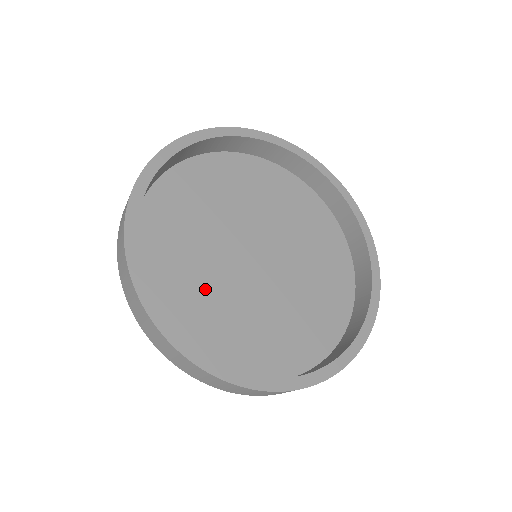
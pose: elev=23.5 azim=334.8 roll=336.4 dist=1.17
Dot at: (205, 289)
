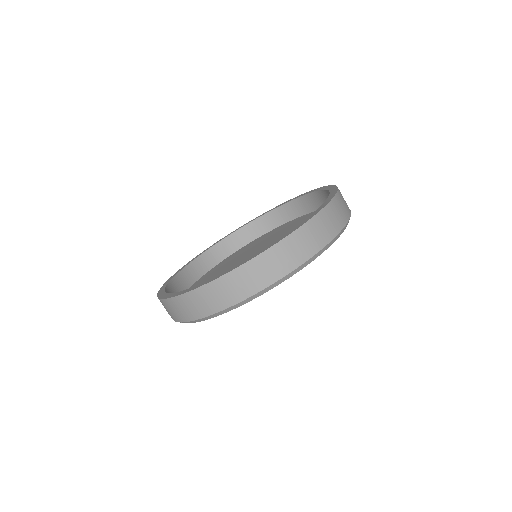
Dot at: occluded
